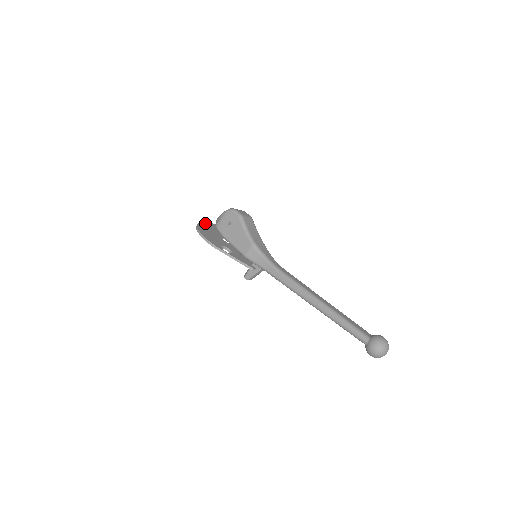
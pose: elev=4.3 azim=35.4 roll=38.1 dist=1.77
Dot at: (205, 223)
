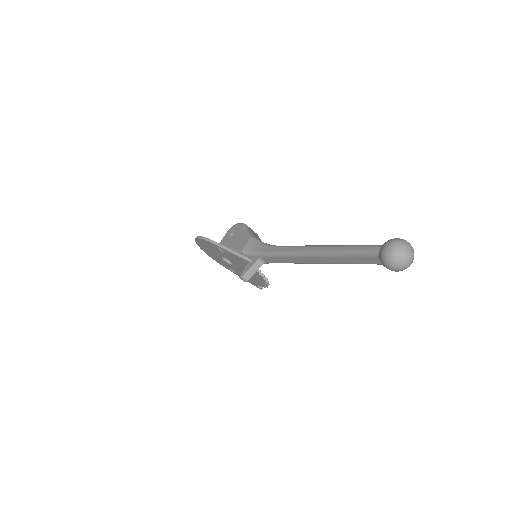
Dot at: occluded
